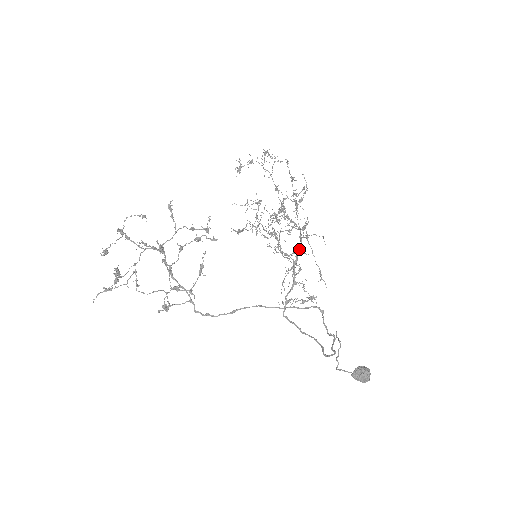
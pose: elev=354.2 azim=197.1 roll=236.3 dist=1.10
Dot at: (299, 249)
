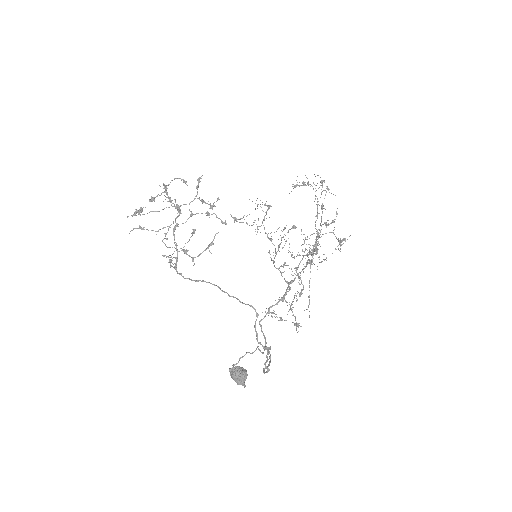
Dot at: occluded
